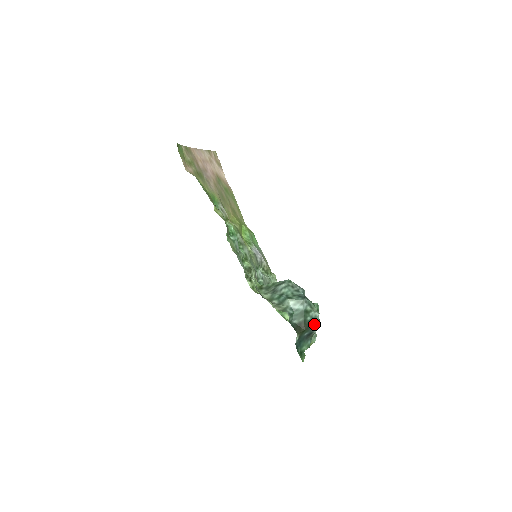
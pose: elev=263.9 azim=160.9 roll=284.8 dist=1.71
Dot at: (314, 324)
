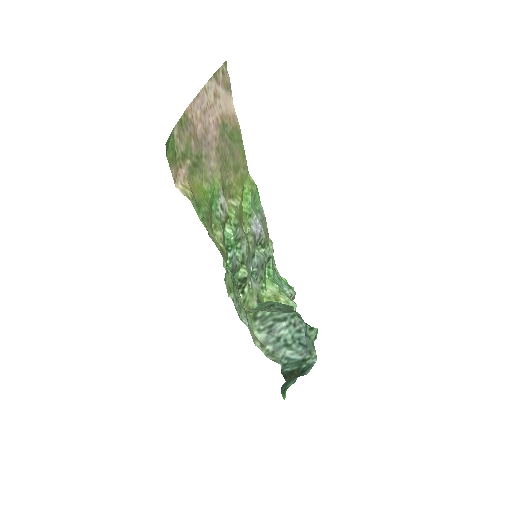
Dot at: (308, 369)
